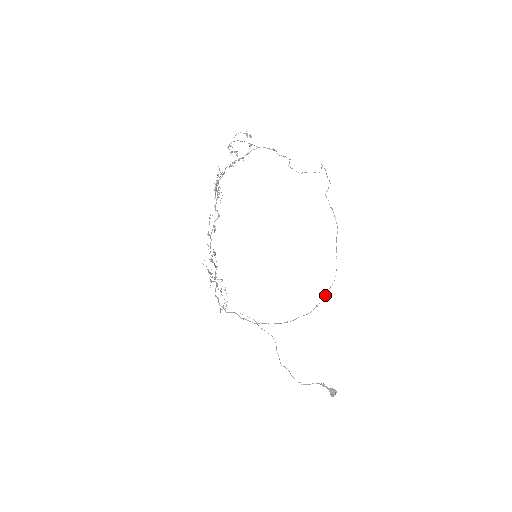
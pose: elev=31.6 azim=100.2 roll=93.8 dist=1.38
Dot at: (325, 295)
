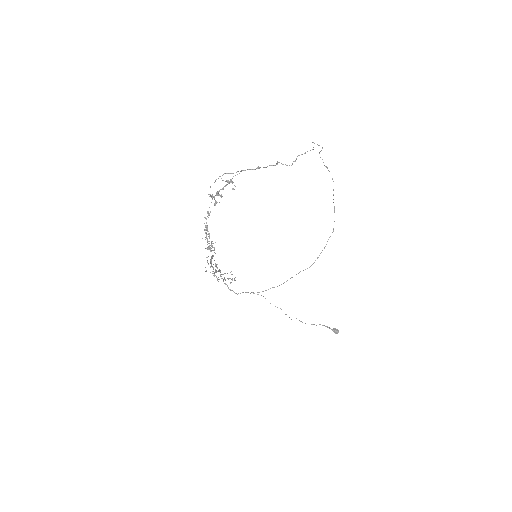
Dot at: (325, 246)
